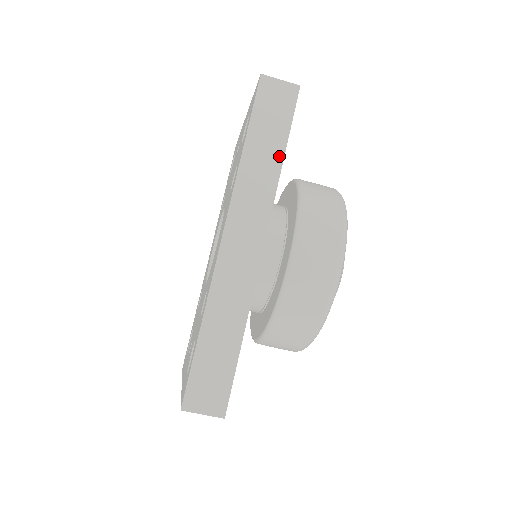
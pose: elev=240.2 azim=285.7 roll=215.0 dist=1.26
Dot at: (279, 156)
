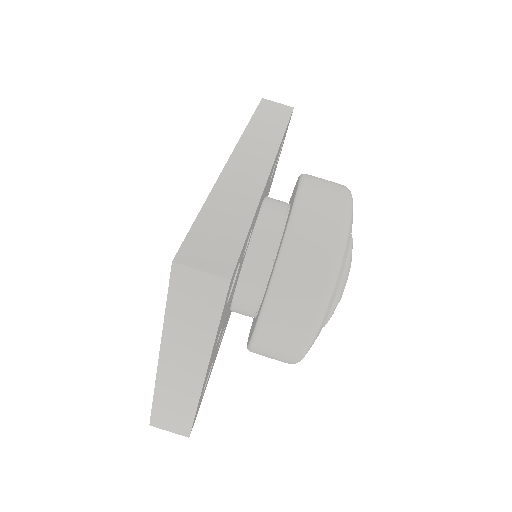
Dot at: (281, 130)
